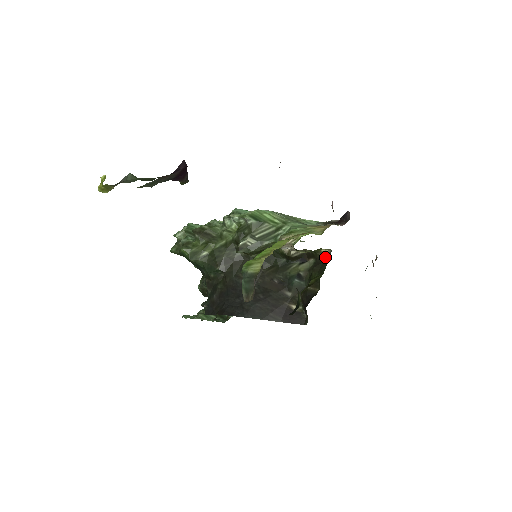
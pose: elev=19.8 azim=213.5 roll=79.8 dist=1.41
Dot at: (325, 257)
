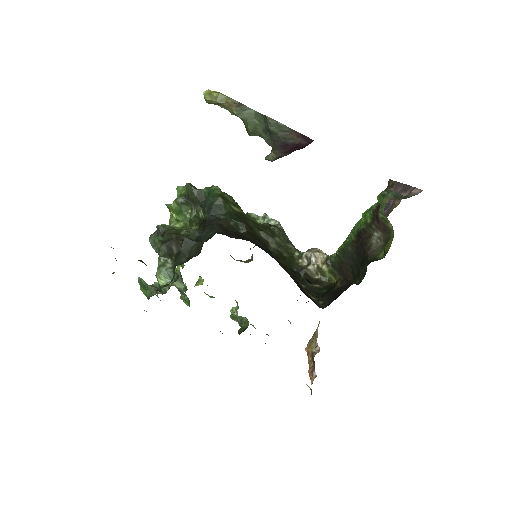
Dot at: occluded
